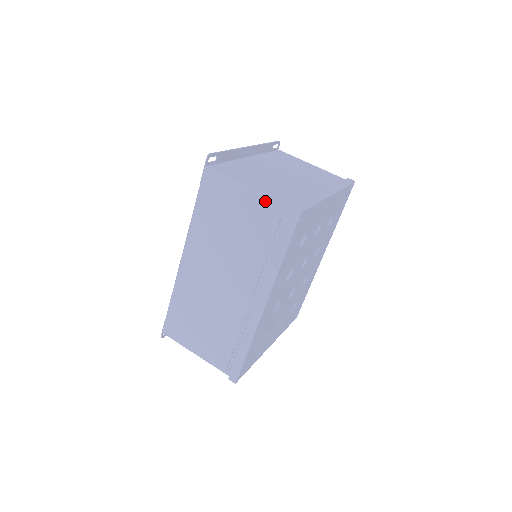
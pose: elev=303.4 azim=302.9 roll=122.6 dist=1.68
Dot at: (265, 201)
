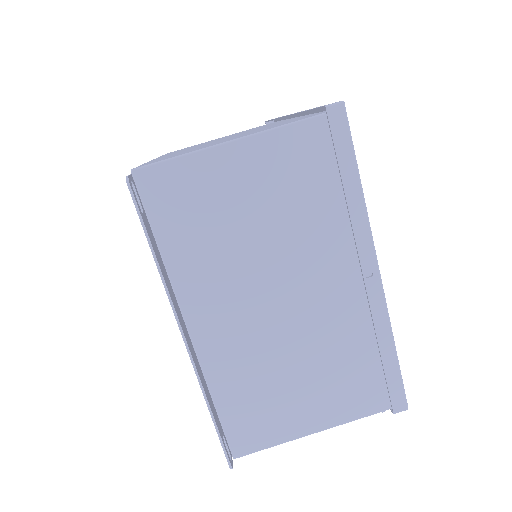
Dot at: (346, 419)
